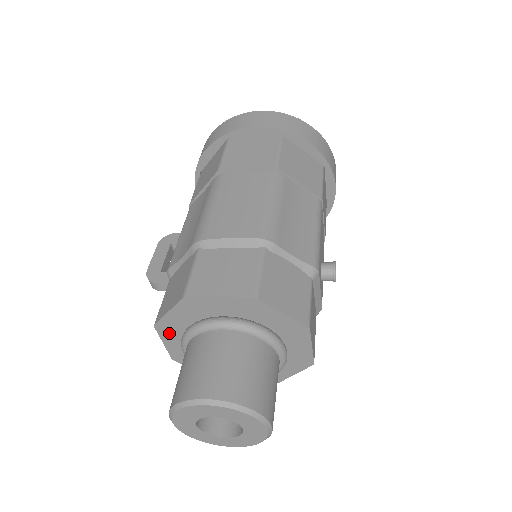
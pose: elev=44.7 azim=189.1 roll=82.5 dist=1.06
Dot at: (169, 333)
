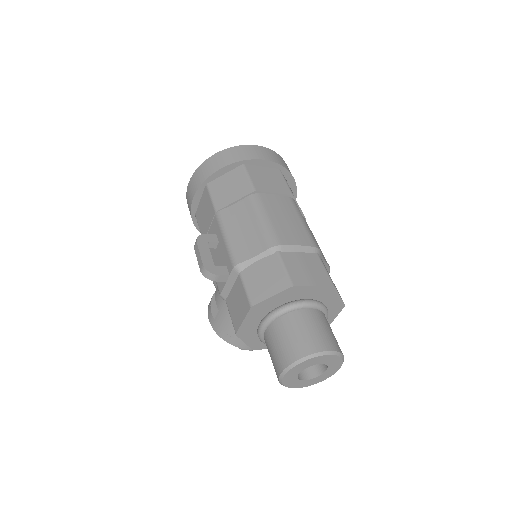
Dot at: (256, 313)
